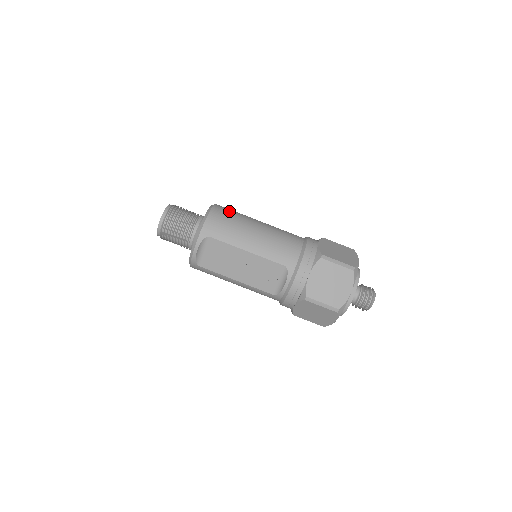
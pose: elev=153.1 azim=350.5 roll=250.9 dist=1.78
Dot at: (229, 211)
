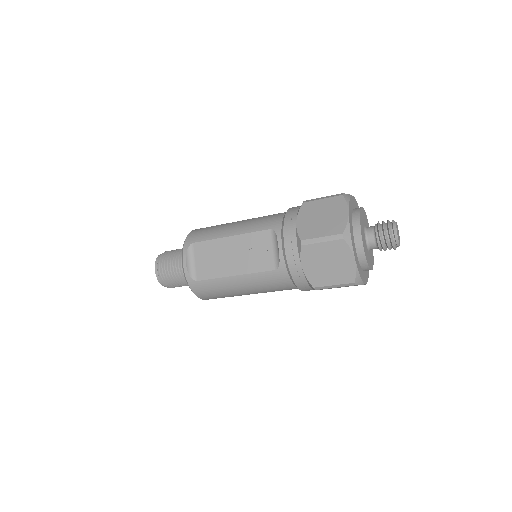
Dot at: occluded
